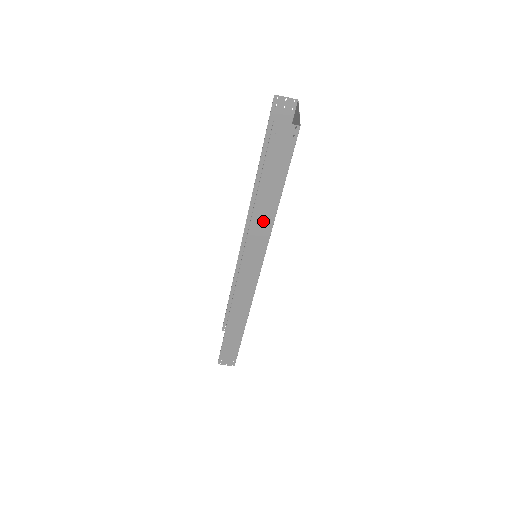
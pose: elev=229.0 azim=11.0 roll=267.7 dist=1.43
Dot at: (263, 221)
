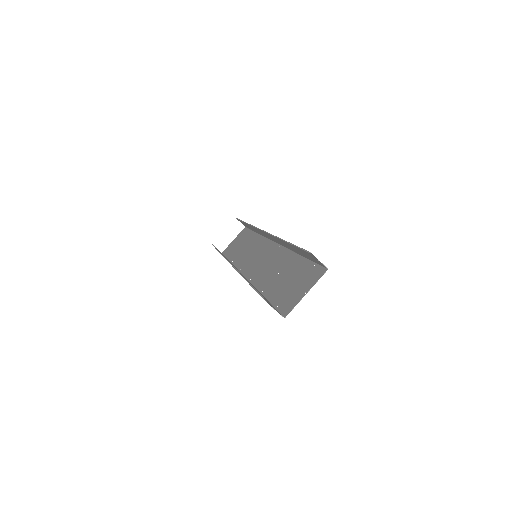
Dot at: occluded
